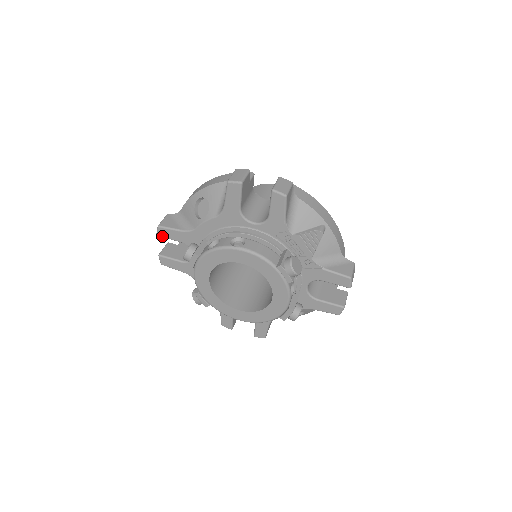
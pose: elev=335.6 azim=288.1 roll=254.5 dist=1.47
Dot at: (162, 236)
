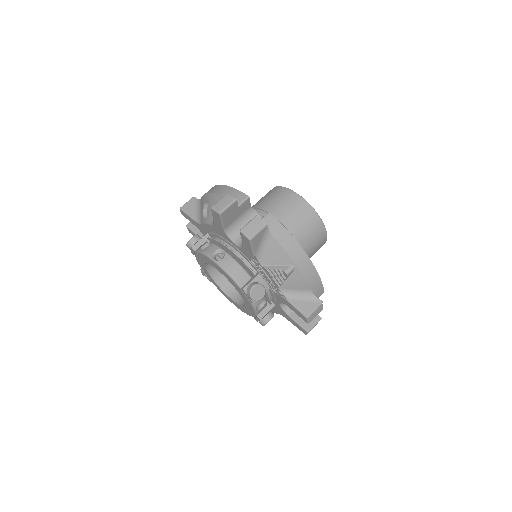
Dot at: (184, 216)
